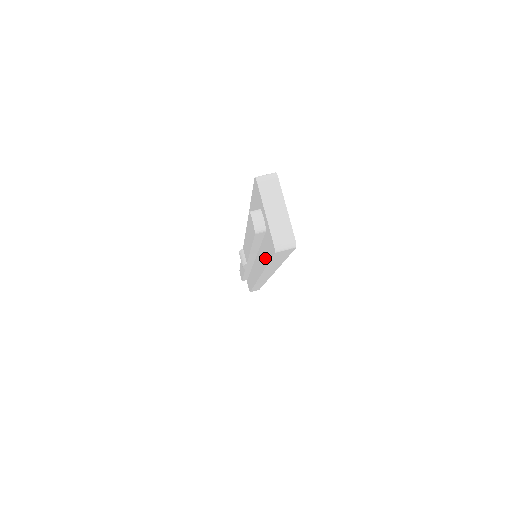
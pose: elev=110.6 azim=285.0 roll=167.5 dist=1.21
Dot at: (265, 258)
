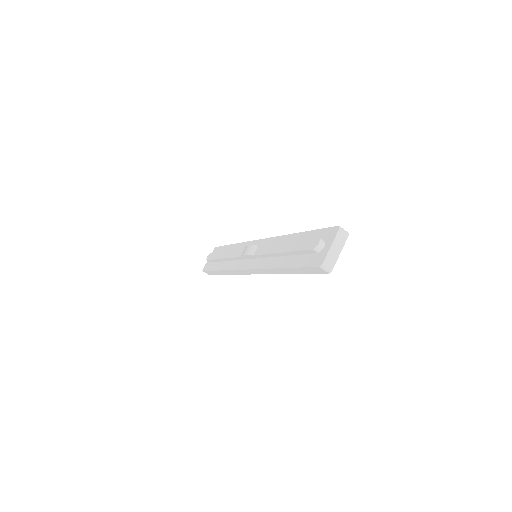
Dot at: (292, 264)
